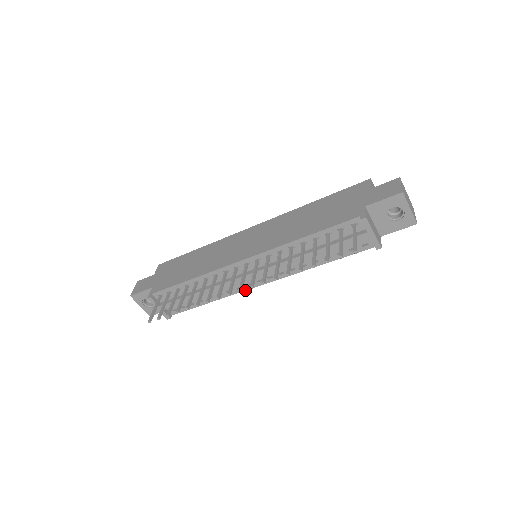
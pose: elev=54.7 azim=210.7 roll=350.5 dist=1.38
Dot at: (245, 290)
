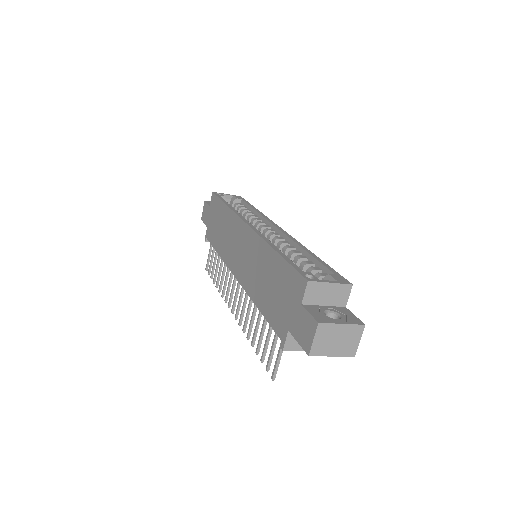
Dot at: occluded
